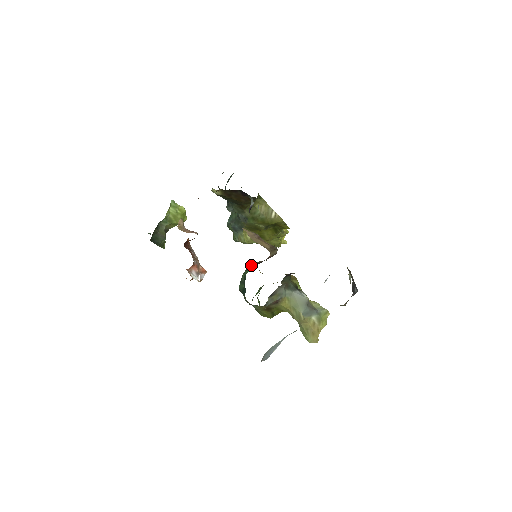
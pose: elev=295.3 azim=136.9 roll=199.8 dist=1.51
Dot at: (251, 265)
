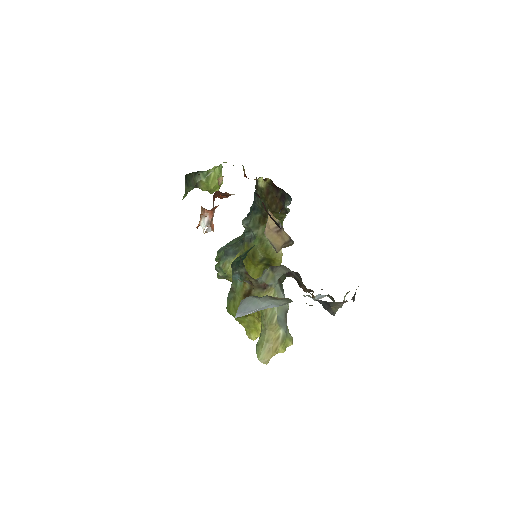
Dot at: occluded
